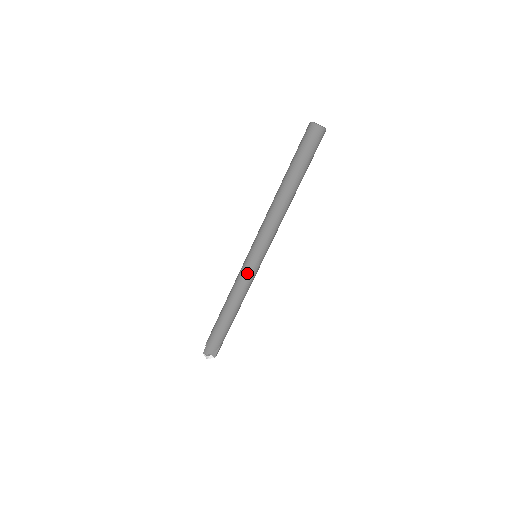
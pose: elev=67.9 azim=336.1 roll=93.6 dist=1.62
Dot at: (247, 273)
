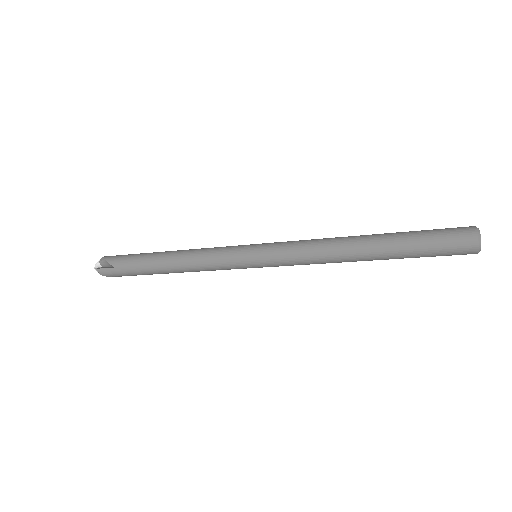
Dot at: (231, 268)
